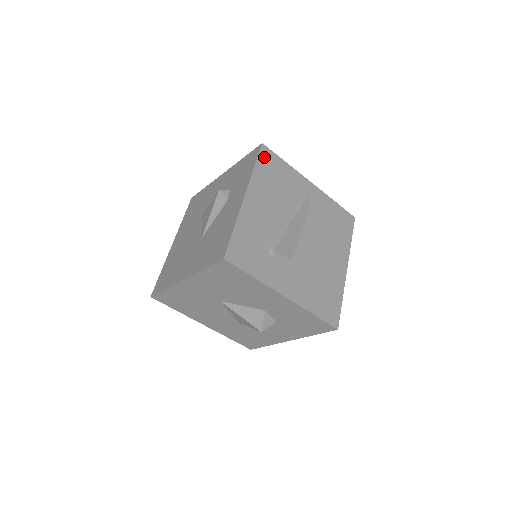
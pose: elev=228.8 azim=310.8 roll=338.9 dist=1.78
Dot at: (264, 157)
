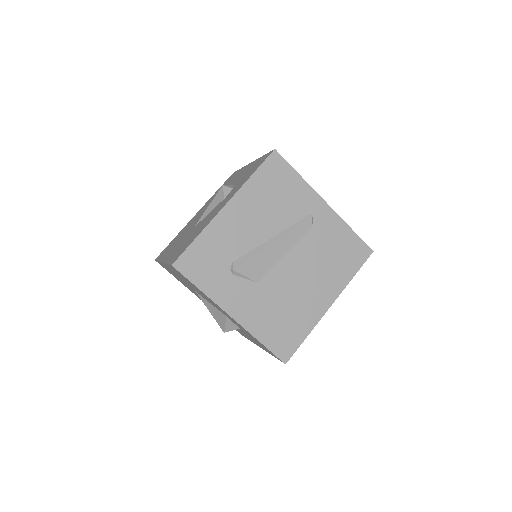
Dot at: (270, 165)
